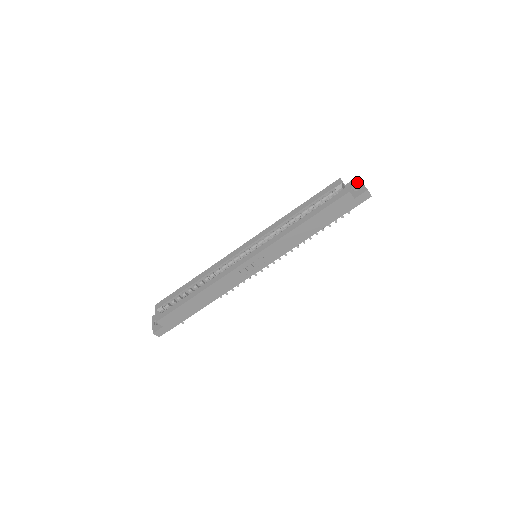
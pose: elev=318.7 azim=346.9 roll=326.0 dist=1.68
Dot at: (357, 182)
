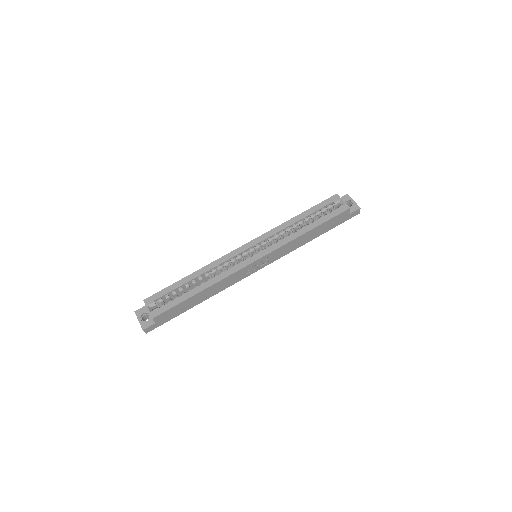
Dot at: (349, 199)
